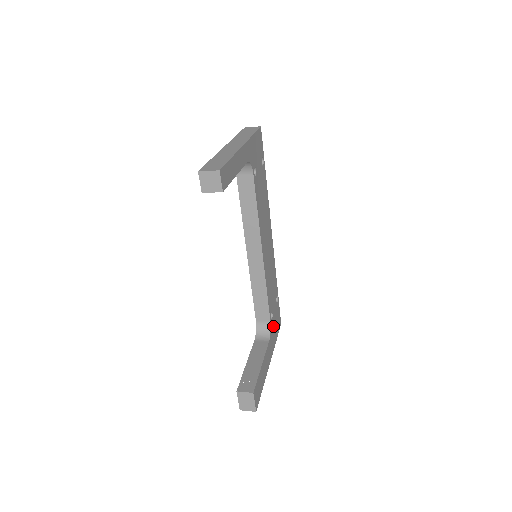
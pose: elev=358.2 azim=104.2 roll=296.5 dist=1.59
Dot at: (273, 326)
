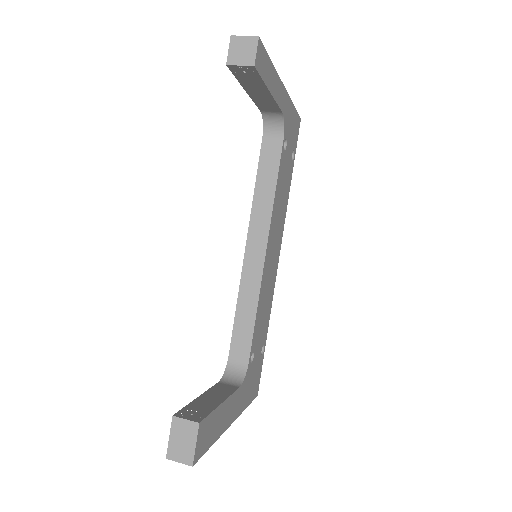
Dot at: (249, 377)
